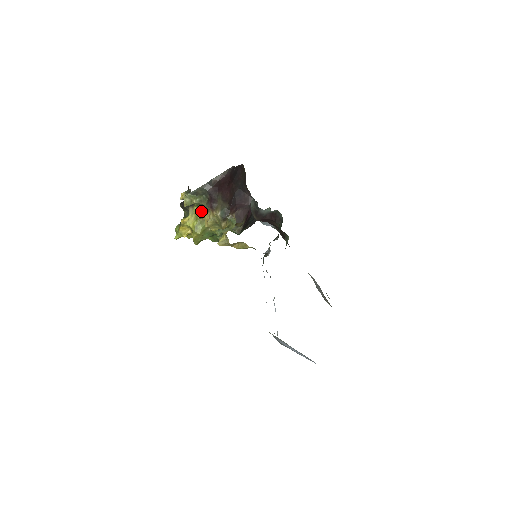
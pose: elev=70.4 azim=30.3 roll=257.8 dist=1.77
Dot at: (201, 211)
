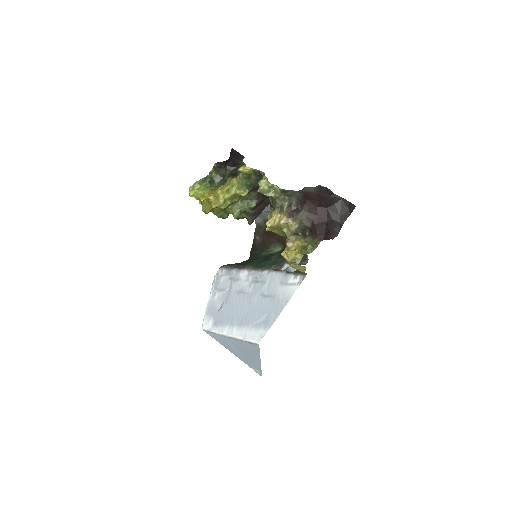
Dot at: (243, 190)
